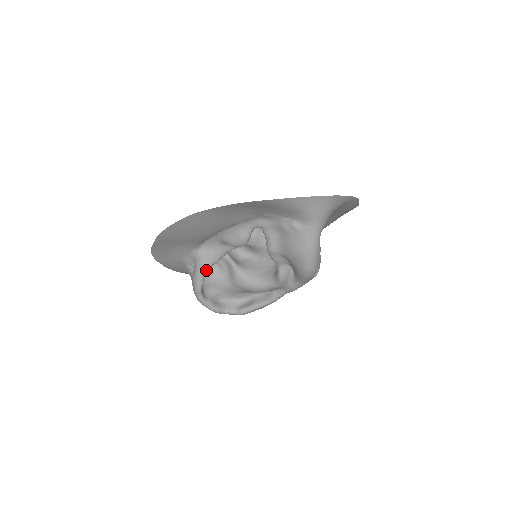
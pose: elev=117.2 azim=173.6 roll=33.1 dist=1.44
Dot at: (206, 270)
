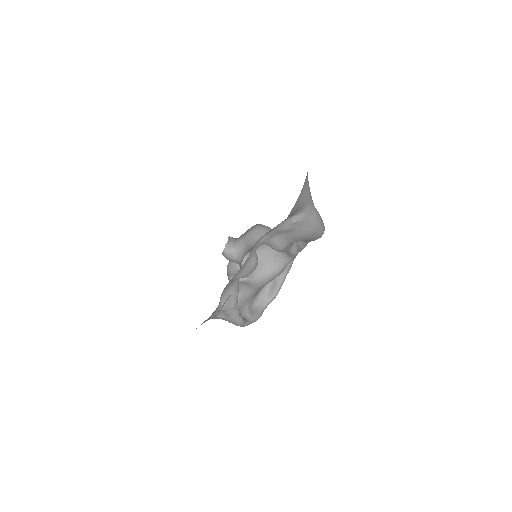
Dot at: (237, 307)
